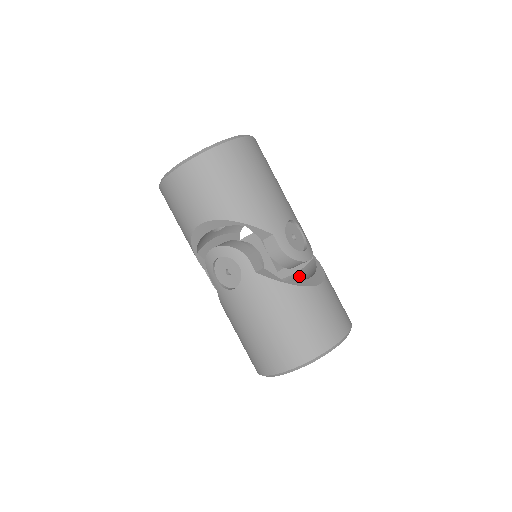
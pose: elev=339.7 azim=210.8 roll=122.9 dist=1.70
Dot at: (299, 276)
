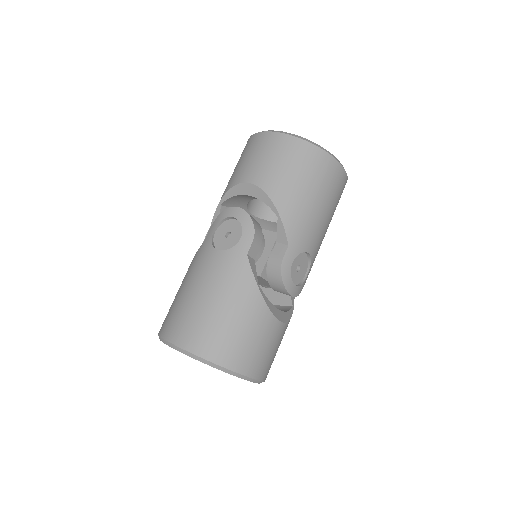
Dot at: occluded
